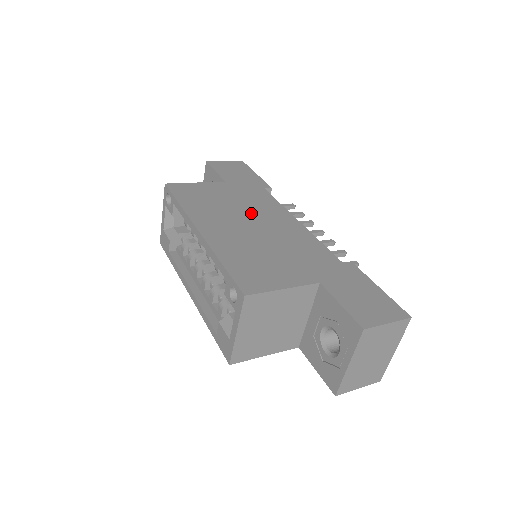
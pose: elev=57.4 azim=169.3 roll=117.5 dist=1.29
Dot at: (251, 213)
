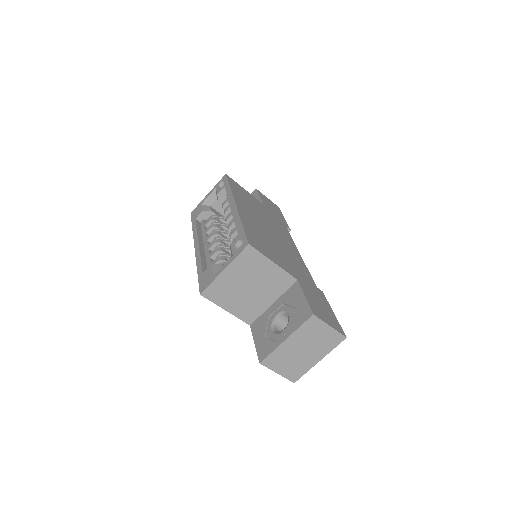
Dot at: (272, 226)
